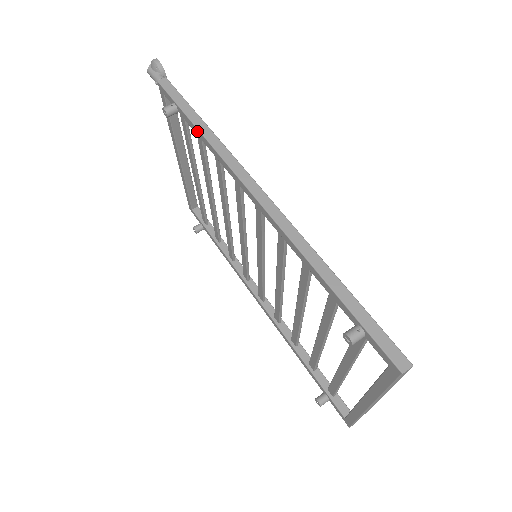
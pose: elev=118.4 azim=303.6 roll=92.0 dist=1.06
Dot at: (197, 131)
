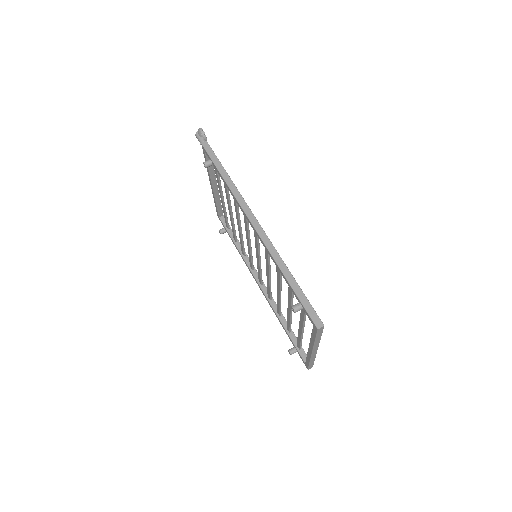
Dot at: (223, 179)
